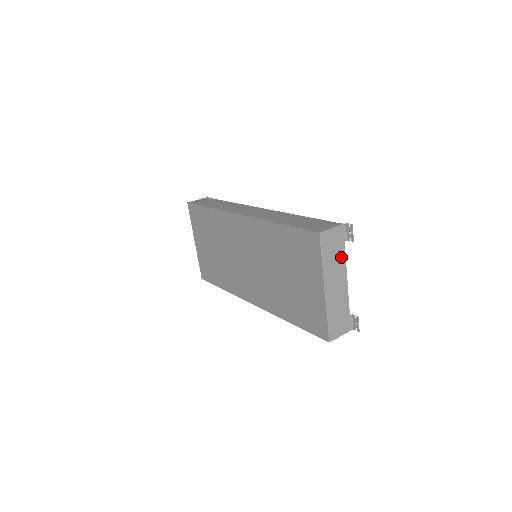
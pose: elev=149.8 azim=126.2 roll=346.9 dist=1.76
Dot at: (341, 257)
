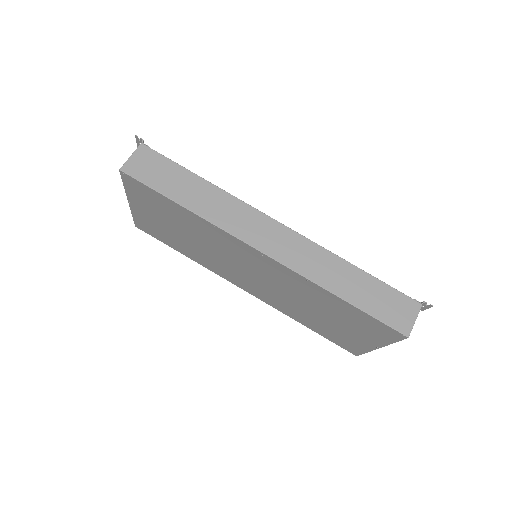
Dot at: occluded
